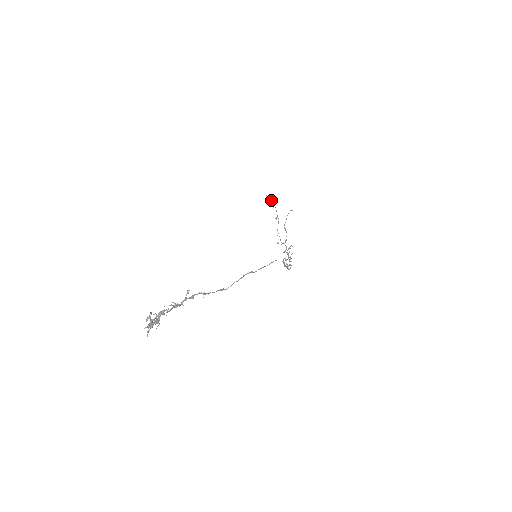
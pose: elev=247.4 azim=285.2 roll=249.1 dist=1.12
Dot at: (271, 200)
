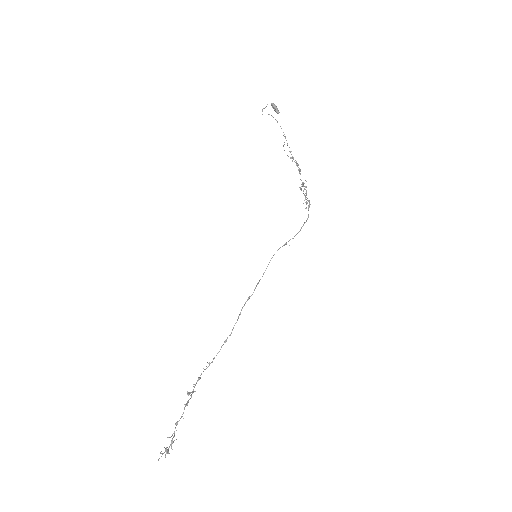
Dot at: (272, 106)
